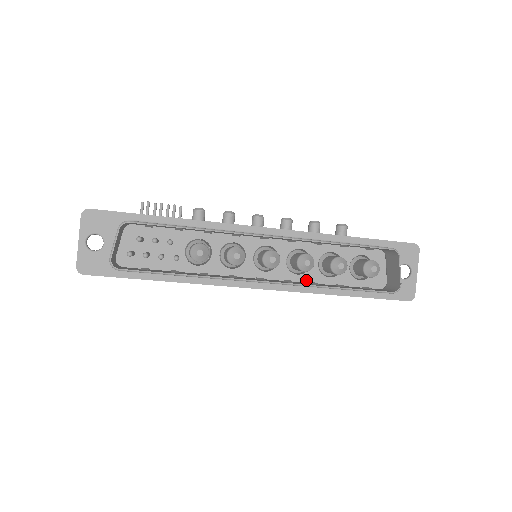
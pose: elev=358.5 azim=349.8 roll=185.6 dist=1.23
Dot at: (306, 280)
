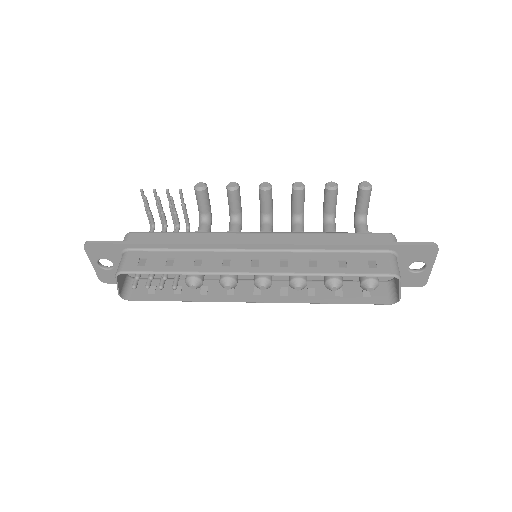
Dot at: (307, 276)
